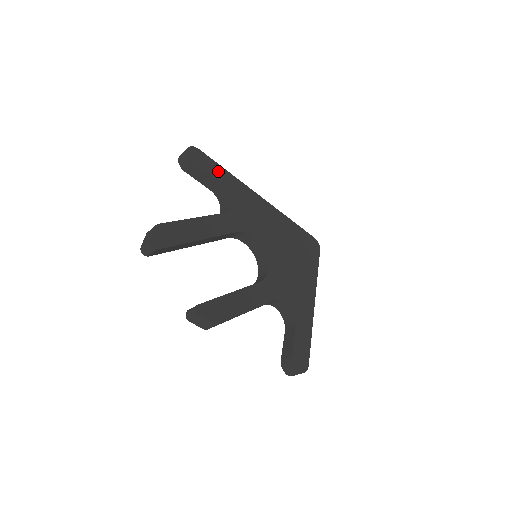
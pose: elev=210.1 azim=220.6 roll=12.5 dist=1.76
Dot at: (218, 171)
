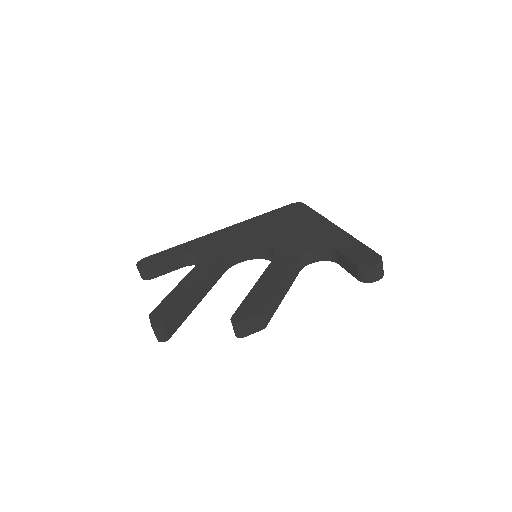
Dot at: (172, 252)
